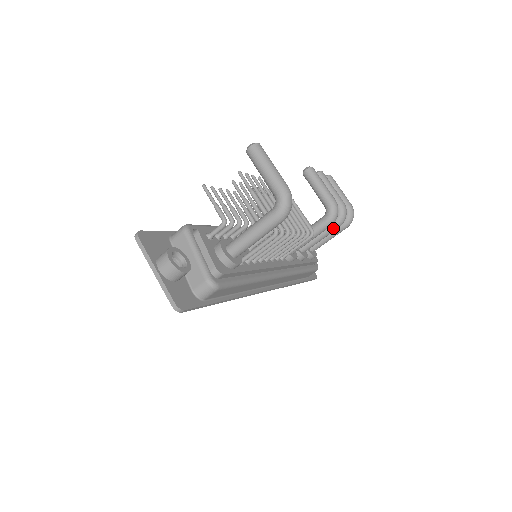
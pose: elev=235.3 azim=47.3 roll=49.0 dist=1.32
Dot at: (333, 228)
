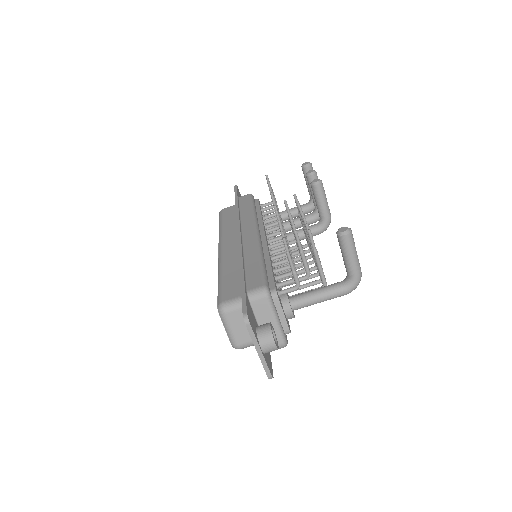
Dot at: occluded
